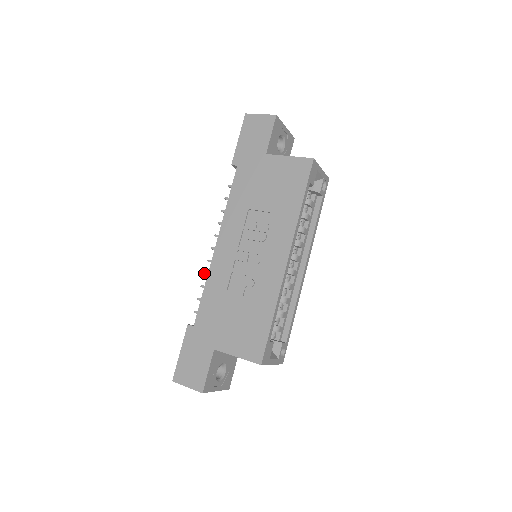
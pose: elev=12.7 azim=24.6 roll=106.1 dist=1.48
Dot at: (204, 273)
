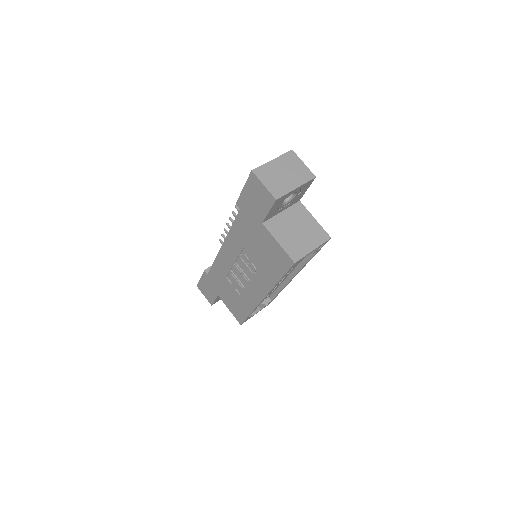
Dot at: (226, 224)
